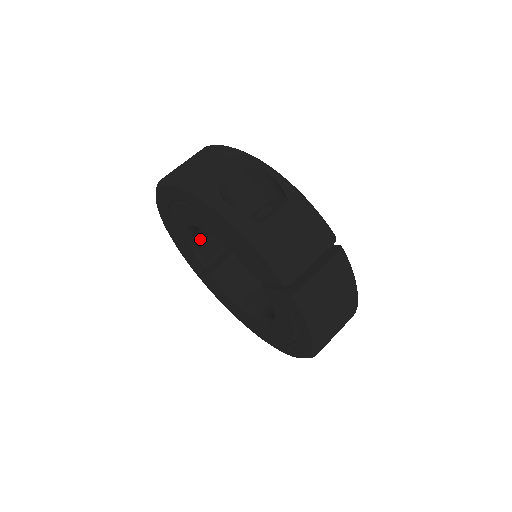
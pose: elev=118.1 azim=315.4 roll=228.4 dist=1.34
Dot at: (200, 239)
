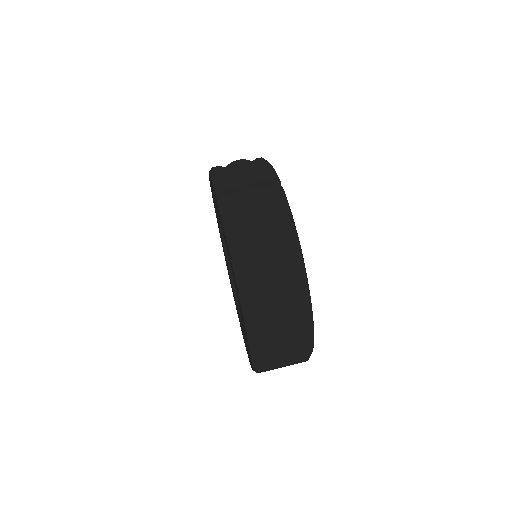
Dot at: occluded
